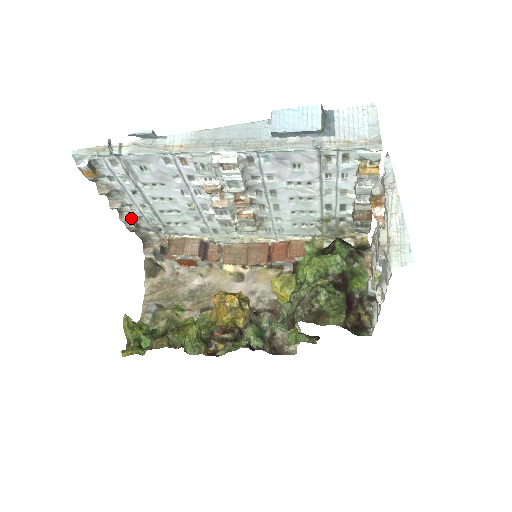
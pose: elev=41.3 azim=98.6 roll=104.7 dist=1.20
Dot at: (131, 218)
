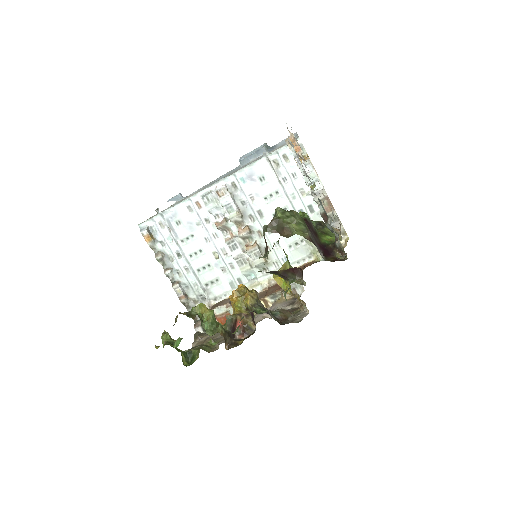
Dot at: (180, 286)
